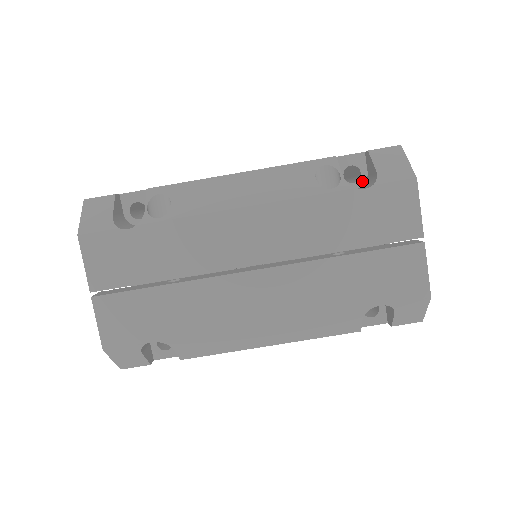
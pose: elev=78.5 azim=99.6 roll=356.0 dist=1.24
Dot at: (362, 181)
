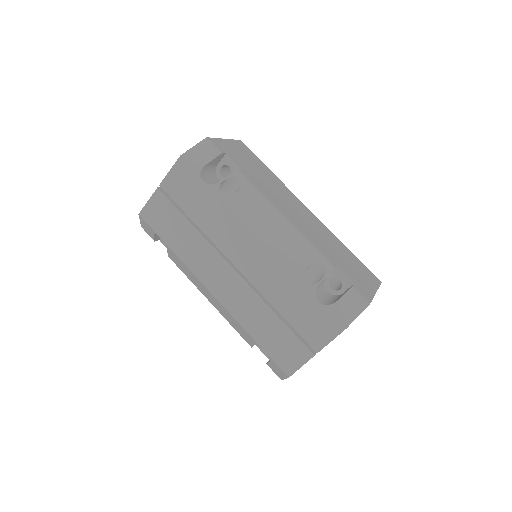
Dot at: (336, 293)
